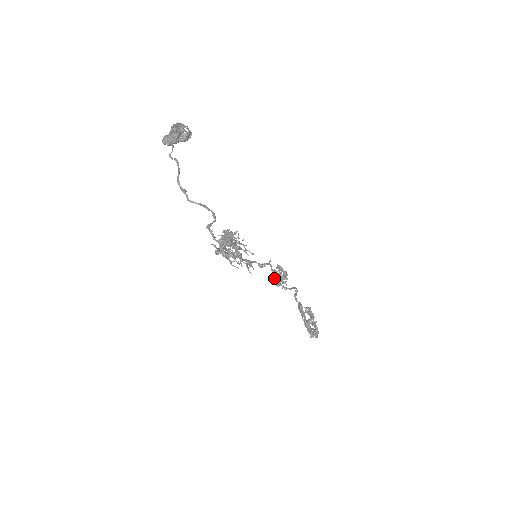
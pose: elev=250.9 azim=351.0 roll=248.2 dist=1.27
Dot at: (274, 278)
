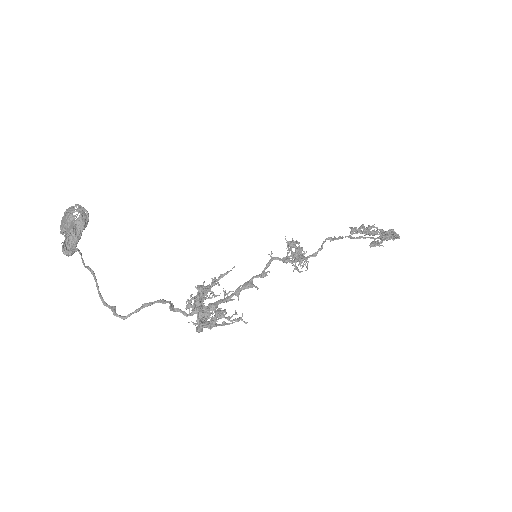
Dot at: occluded
